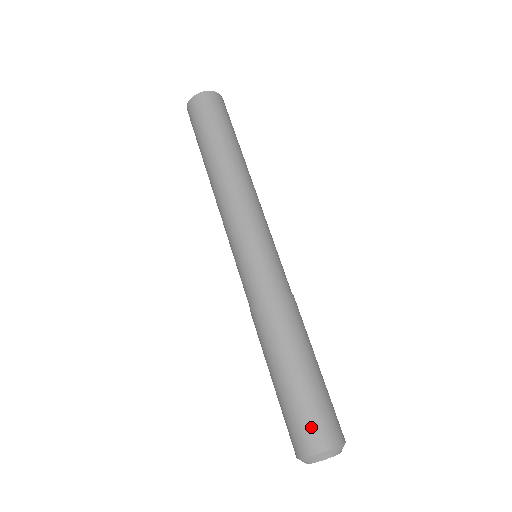
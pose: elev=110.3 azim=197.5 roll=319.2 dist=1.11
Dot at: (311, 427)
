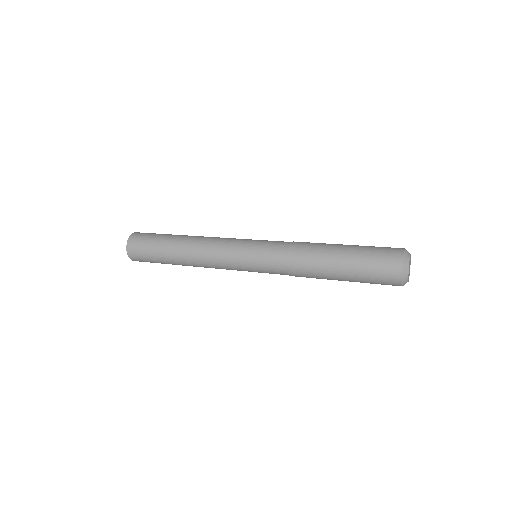
Dot at: (385, 252)
